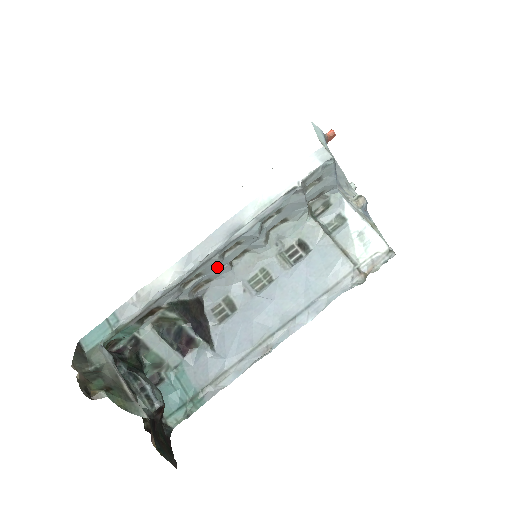
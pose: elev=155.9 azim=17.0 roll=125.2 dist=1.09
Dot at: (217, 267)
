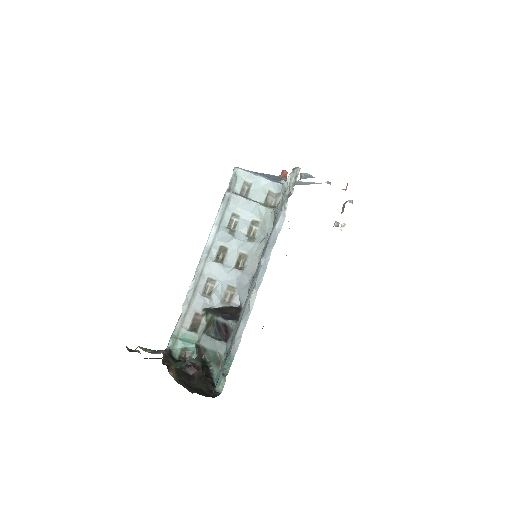
Dot at: (223, 271)
